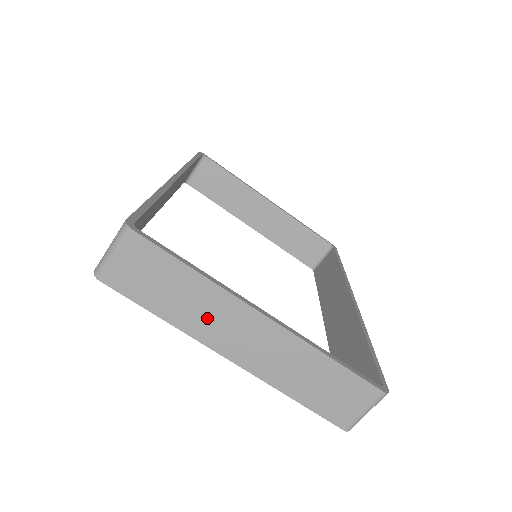
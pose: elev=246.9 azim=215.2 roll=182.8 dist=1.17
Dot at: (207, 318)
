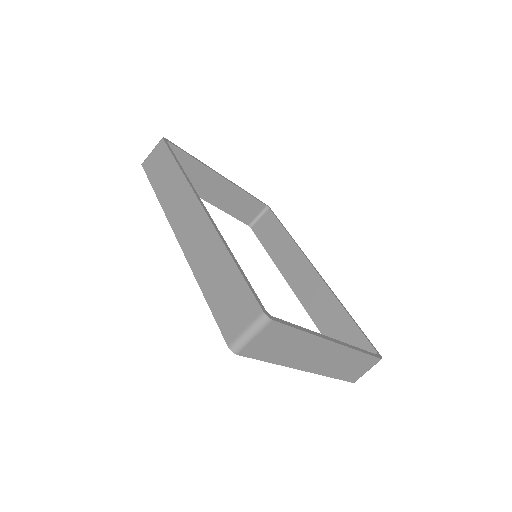
Dot at: (301, 354)
